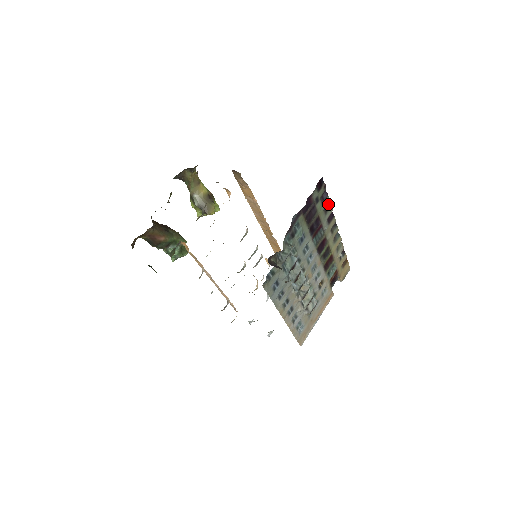
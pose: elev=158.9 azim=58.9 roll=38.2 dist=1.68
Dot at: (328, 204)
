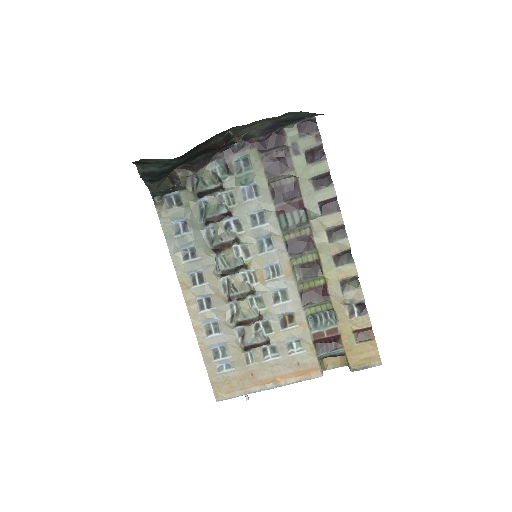
Dot at: (328, 179)
